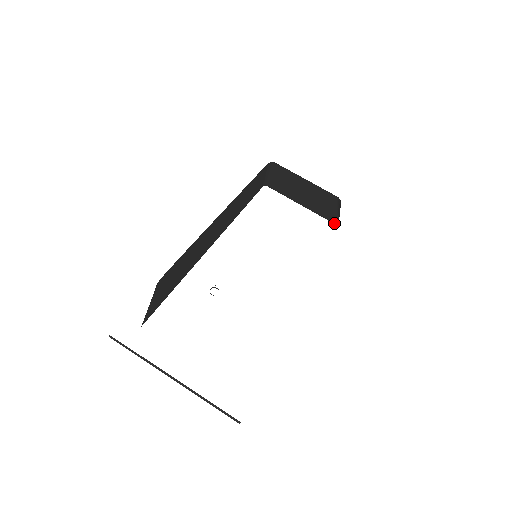
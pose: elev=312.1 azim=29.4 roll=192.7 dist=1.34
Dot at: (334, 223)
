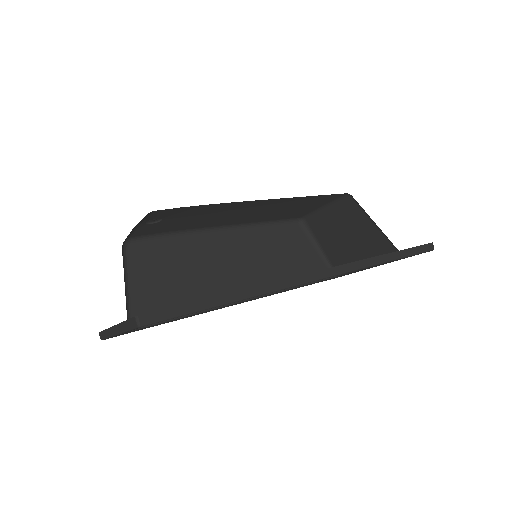
Dot at: occluded
